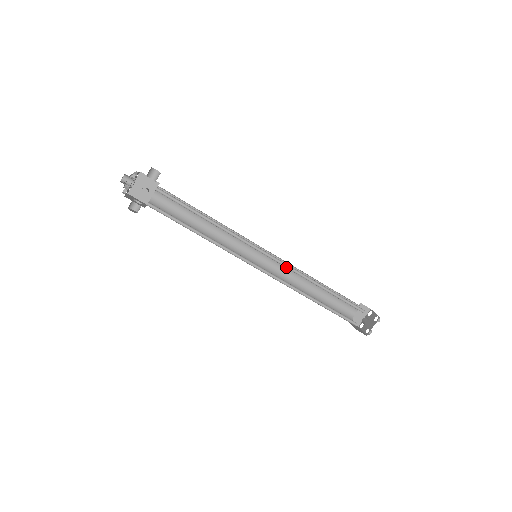
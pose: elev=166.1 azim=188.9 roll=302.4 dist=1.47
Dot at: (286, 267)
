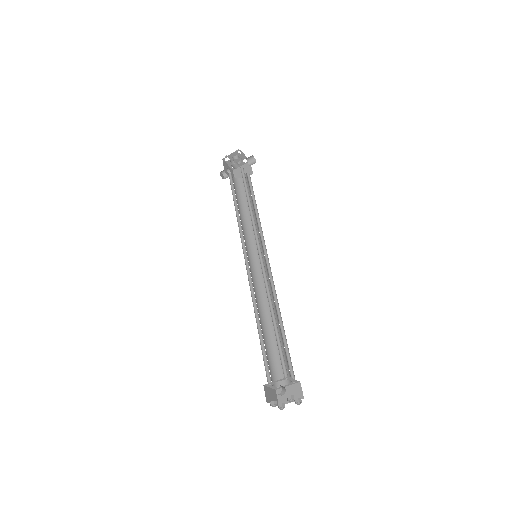
Dot at: (264, 277)
